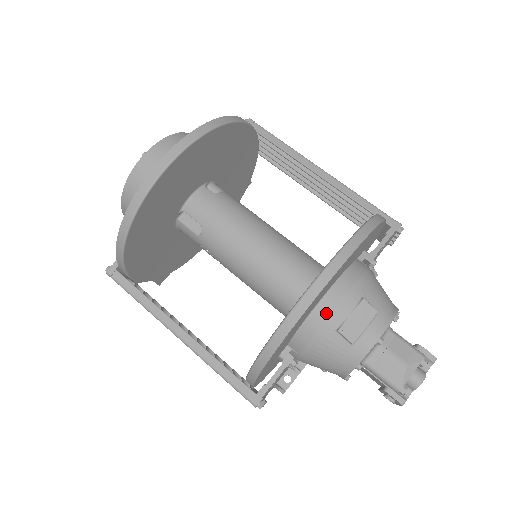
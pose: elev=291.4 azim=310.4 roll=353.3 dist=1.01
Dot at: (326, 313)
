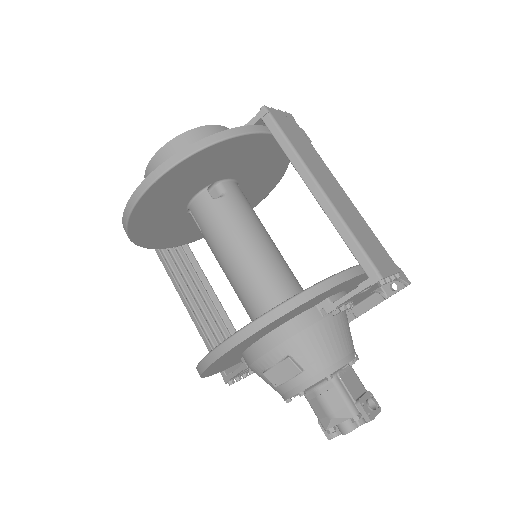
Dot at: (255, 356)
